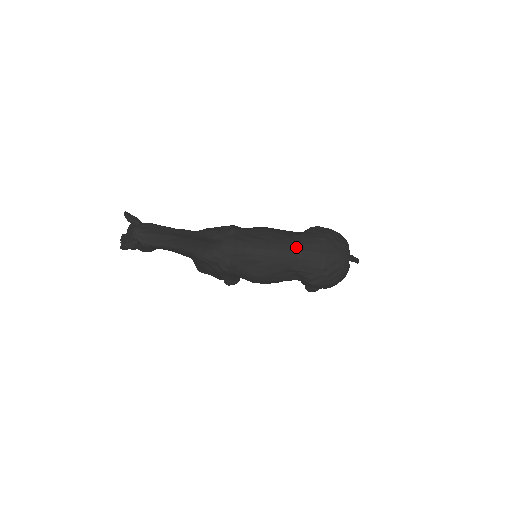
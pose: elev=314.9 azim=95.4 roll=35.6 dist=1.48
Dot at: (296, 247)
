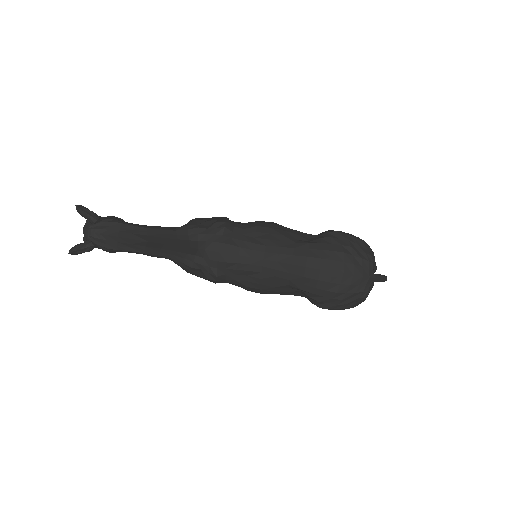
Dot at: (303, 261)
